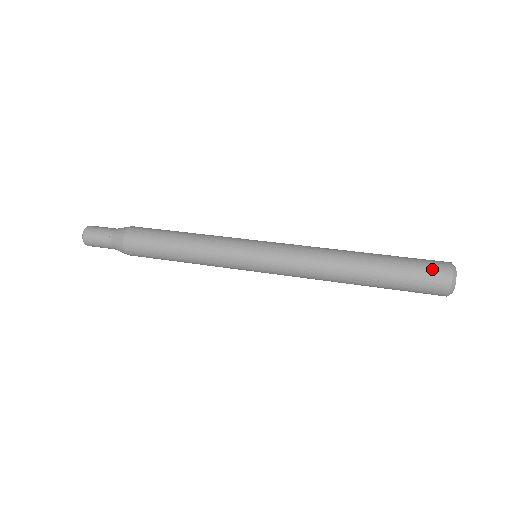
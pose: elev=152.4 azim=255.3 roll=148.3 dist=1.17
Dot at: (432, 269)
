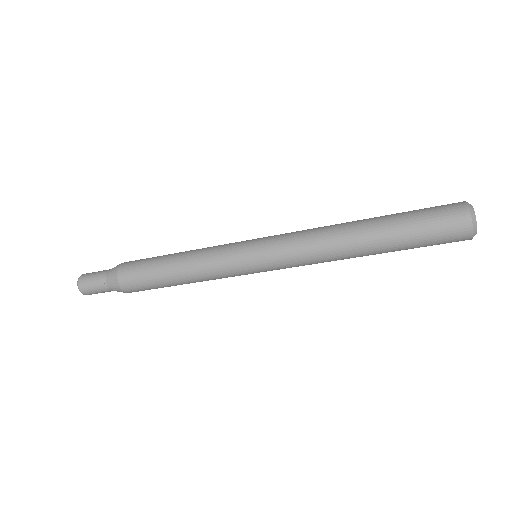
Dot at: occluded
